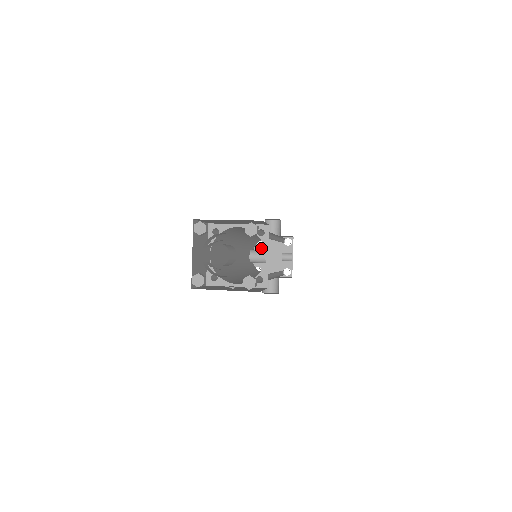
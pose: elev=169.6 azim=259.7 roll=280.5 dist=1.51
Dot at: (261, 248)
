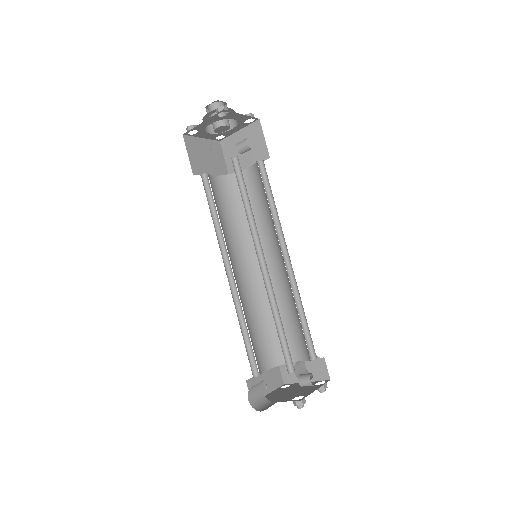
Dot at: (284, 389)
